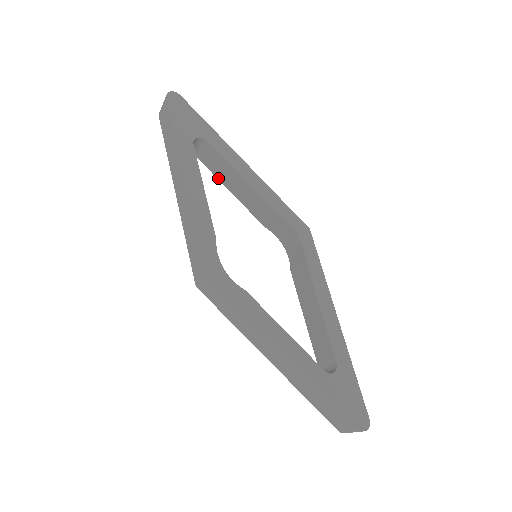
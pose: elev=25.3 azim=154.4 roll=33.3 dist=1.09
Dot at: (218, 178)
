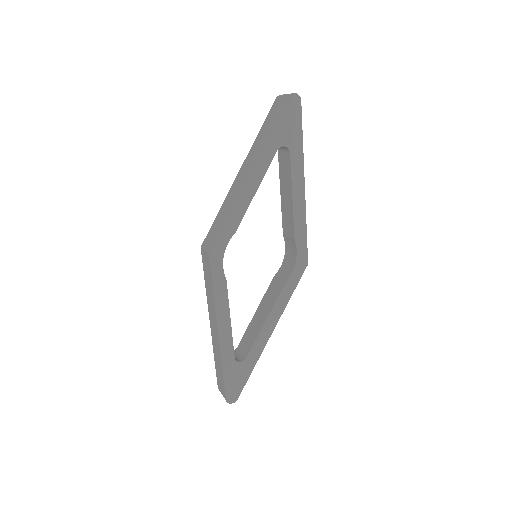
Dot at: (280, 178)
